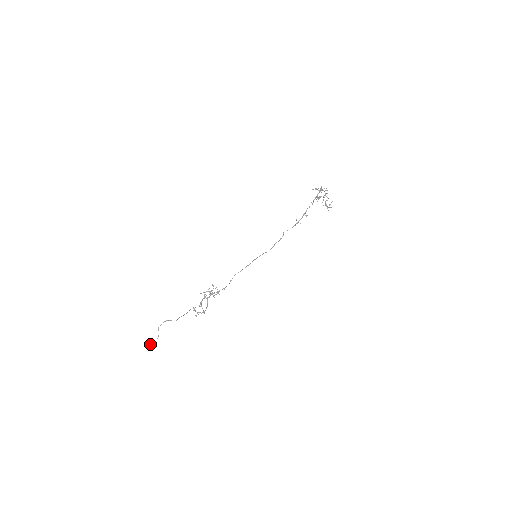
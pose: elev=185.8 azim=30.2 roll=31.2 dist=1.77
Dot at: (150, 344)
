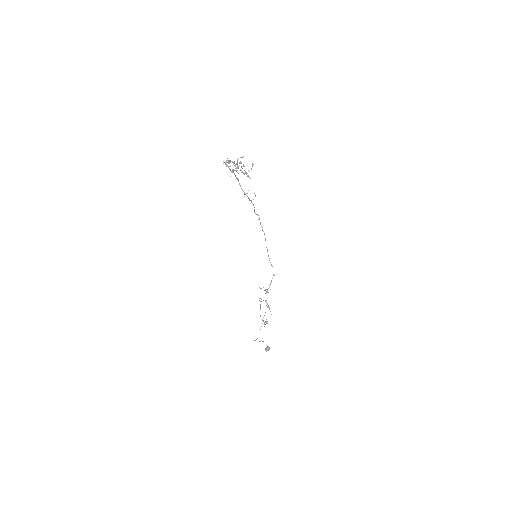
Dot at: (265, 350)
